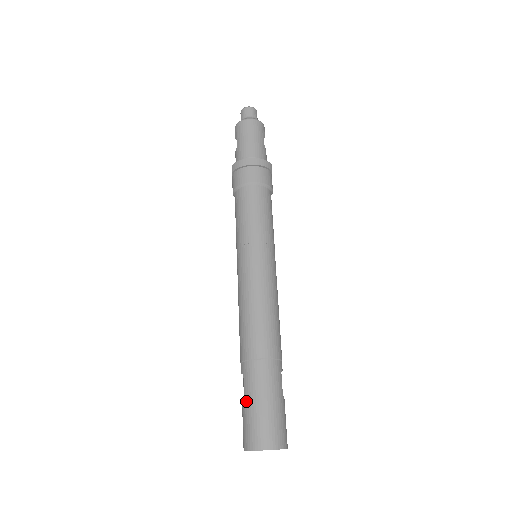
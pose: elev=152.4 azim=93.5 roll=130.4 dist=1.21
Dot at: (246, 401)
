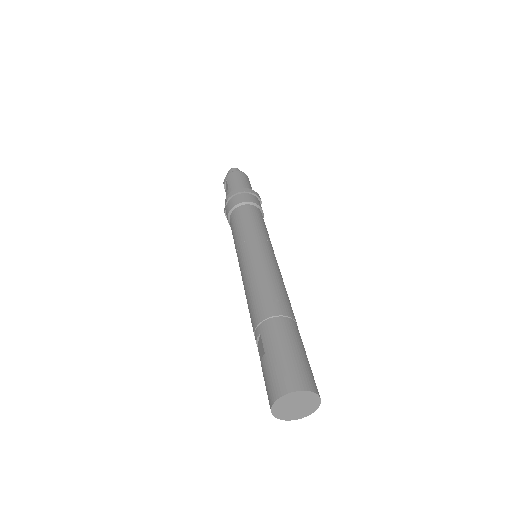
Dot at: (268, 355)
